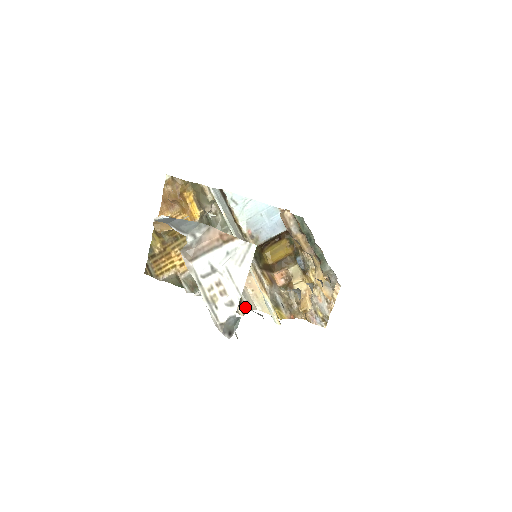
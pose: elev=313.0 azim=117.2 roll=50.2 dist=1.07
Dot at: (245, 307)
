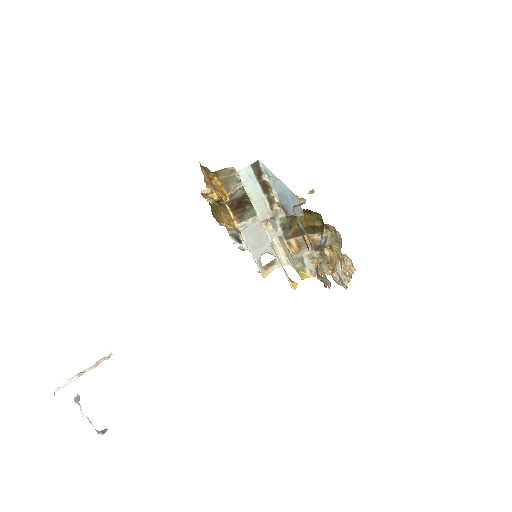
Dot at: (275, 264)
